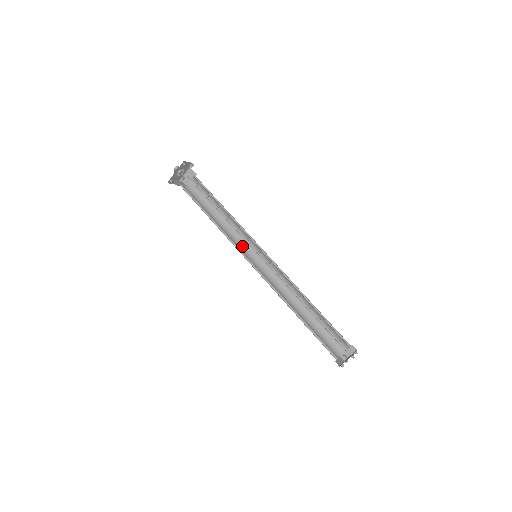
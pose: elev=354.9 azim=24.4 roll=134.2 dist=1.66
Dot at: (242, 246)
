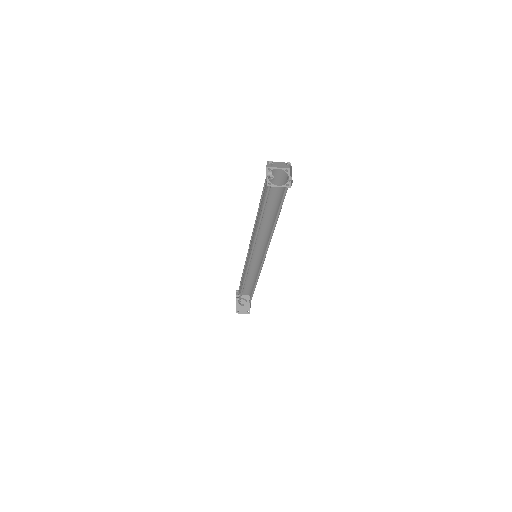
Dot at: occluded
